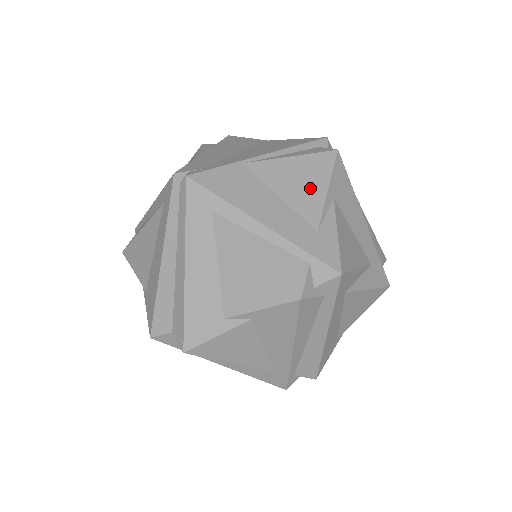
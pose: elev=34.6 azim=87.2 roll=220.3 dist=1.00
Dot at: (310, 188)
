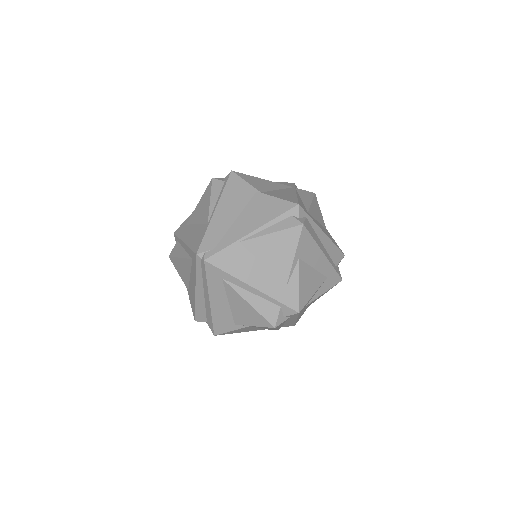
Dot at: (283, 256)
